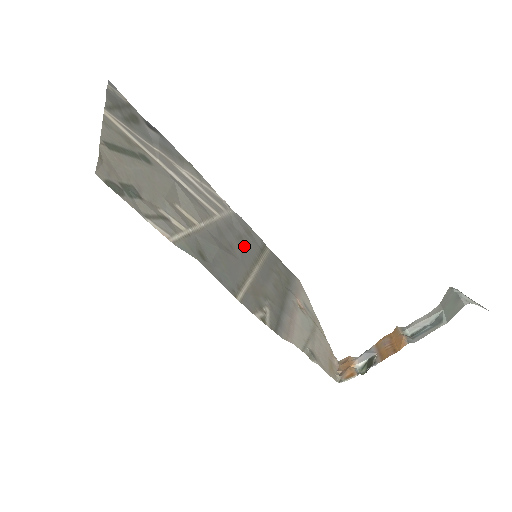
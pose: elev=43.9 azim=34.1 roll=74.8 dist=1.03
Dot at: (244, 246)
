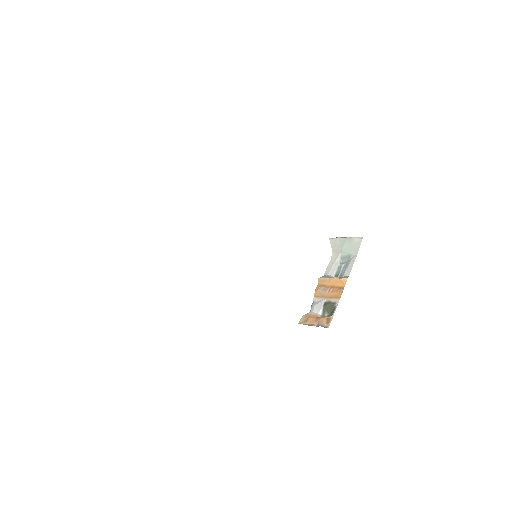
Dot at: occluded
